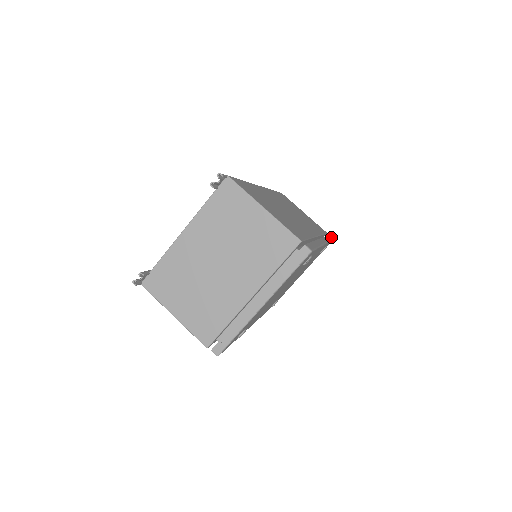
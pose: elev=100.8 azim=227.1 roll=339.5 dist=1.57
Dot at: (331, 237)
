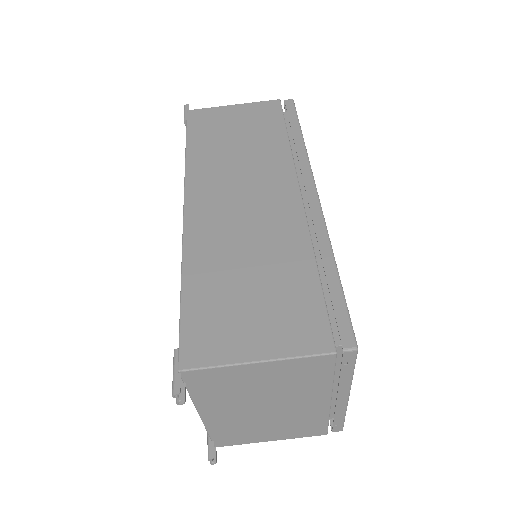
Dot at: (289, 101)
